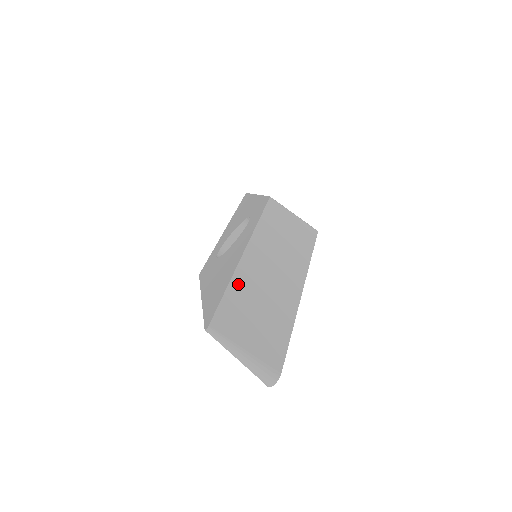
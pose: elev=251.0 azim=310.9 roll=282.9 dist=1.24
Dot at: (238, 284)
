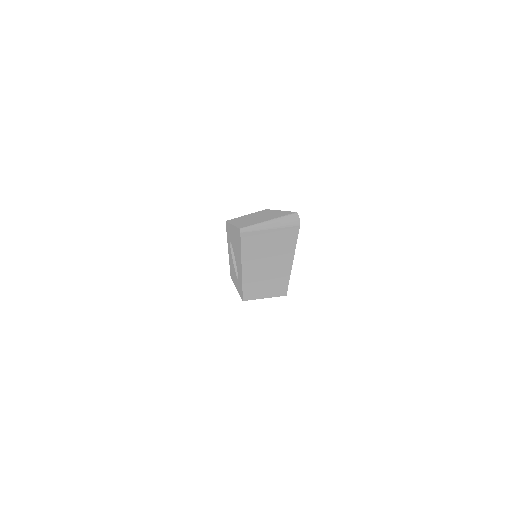
Dot at: (240, 224)
